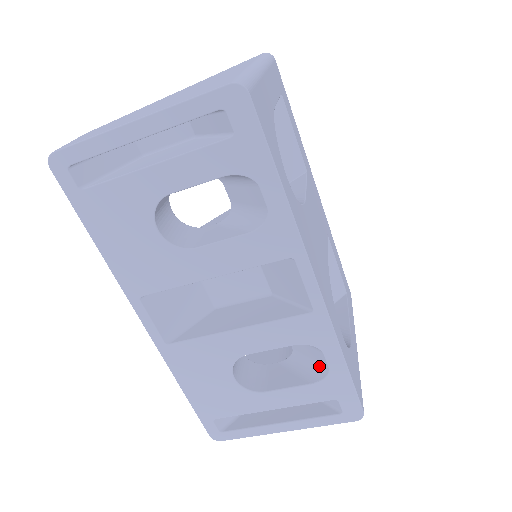
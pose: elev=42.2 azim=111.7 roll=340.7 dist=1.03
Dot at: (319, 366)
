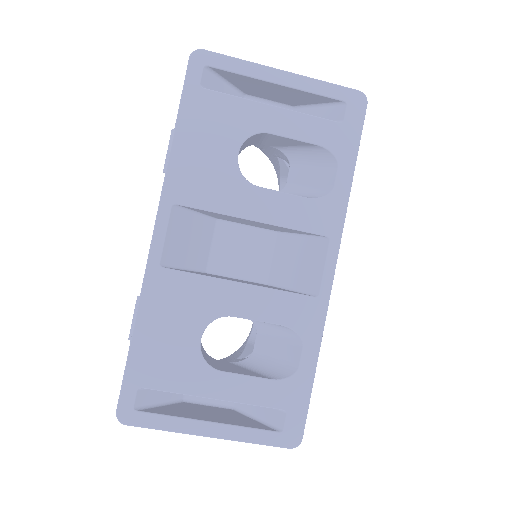
Dot at: (285, 366)
